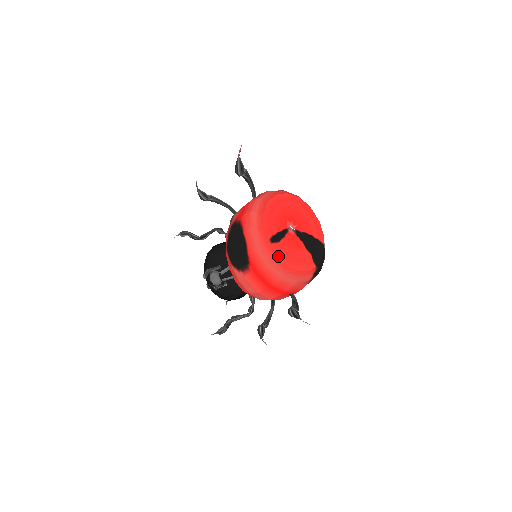
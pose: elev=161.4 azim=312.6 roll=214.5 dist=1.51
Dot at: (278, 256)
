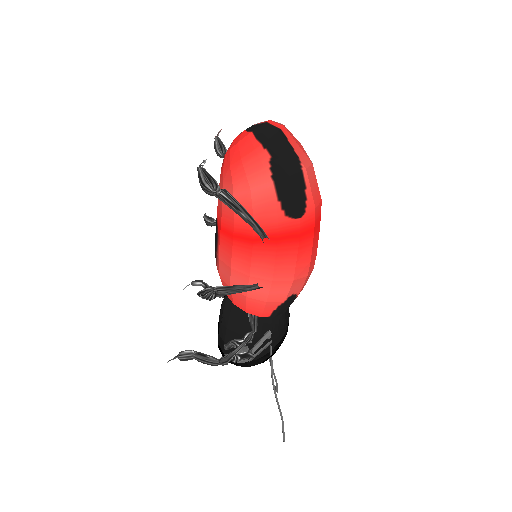
Dot at: (223, 167)
